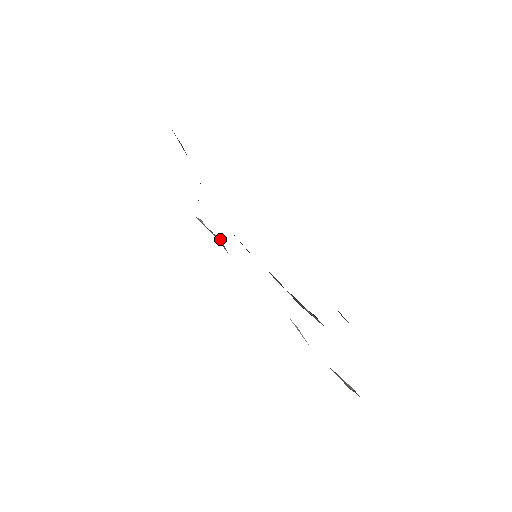
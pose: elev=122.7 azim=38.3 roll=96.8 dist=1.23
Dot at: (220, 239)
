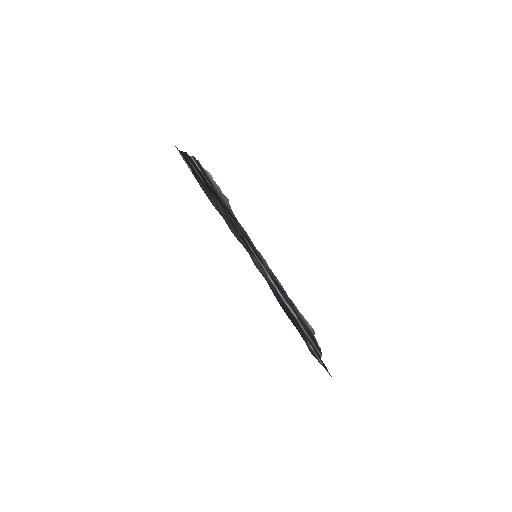
Dot at: (226, 198)
